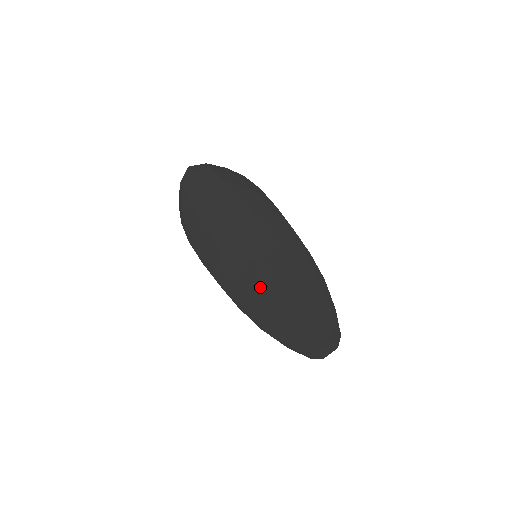
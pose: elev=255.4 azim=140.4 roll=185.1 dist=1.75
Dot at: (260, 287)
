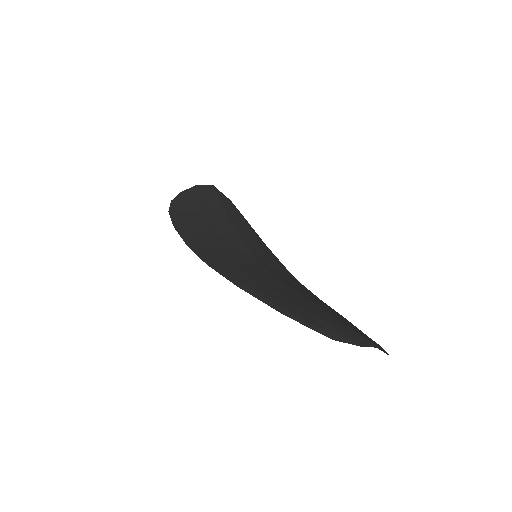
Dot at: (252, 269)
